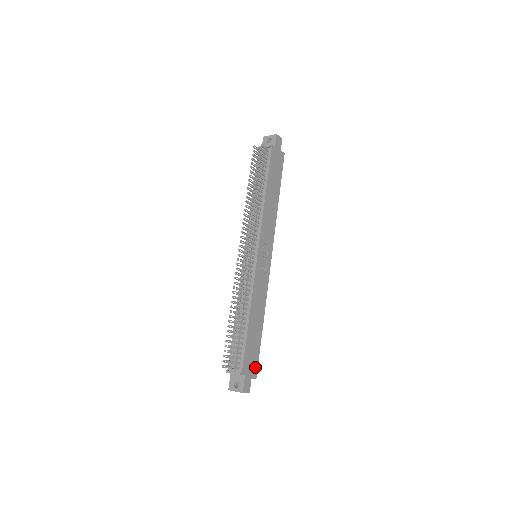
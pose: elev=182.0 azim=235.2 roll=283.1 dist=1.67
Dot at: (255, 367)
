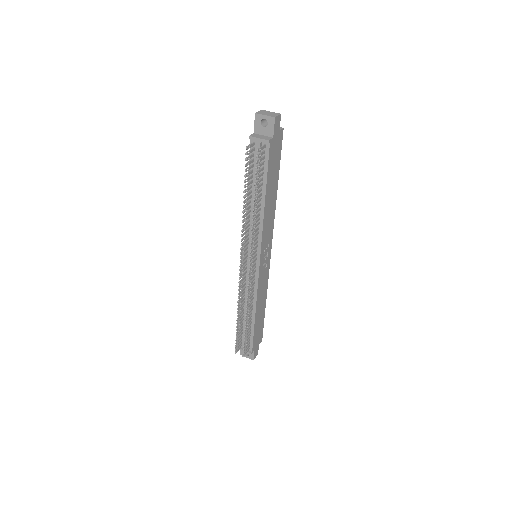
Dot at: (261, 336)
